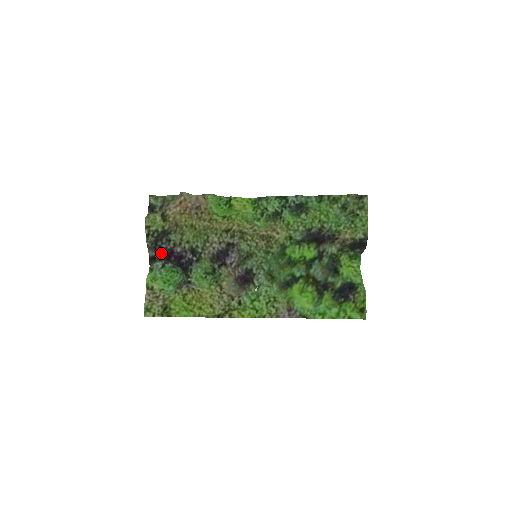
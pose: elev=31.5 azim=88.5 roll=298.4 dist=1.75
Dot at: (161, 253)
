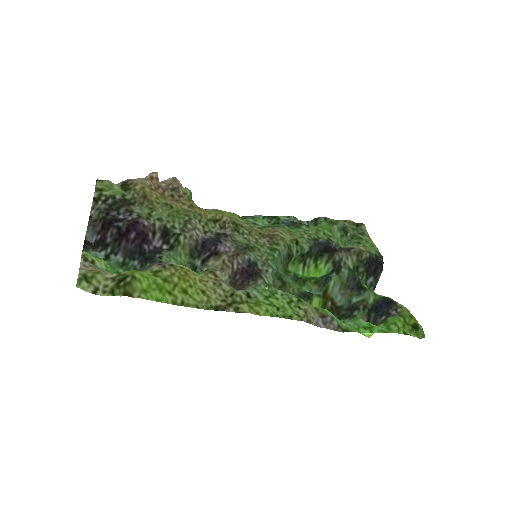
Dot at: (115, 224)
